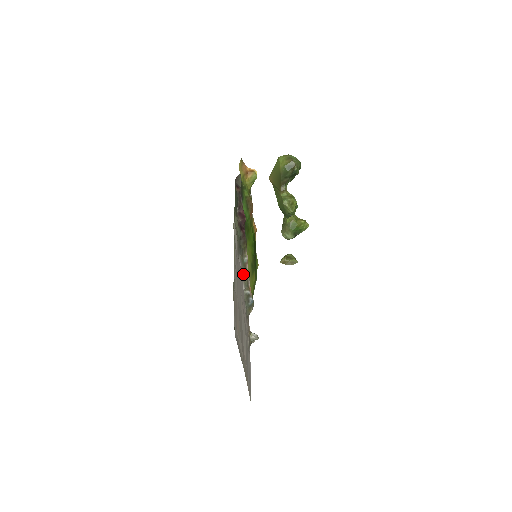
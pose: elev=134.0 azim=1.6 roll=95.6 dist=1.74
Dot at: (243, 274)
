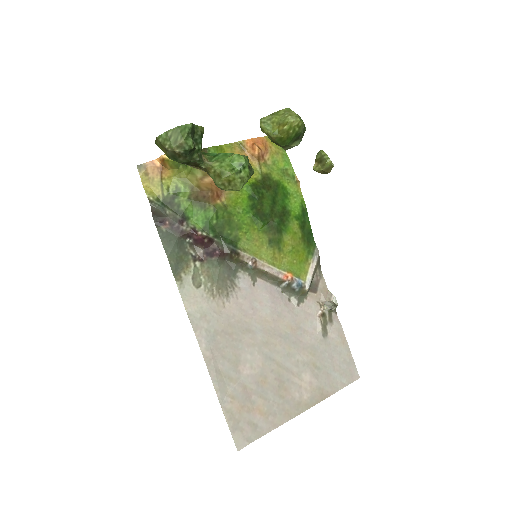
Dot at: (262, 276)
